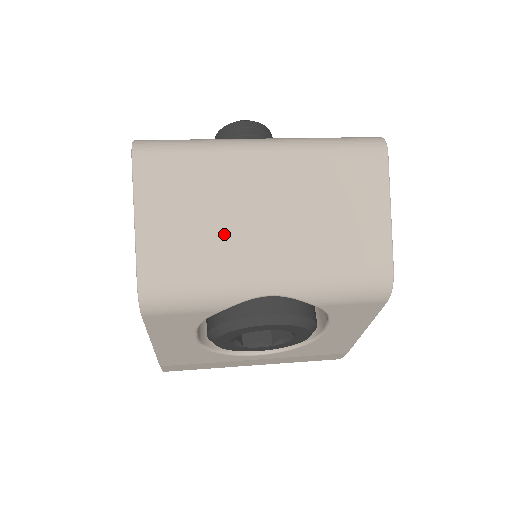
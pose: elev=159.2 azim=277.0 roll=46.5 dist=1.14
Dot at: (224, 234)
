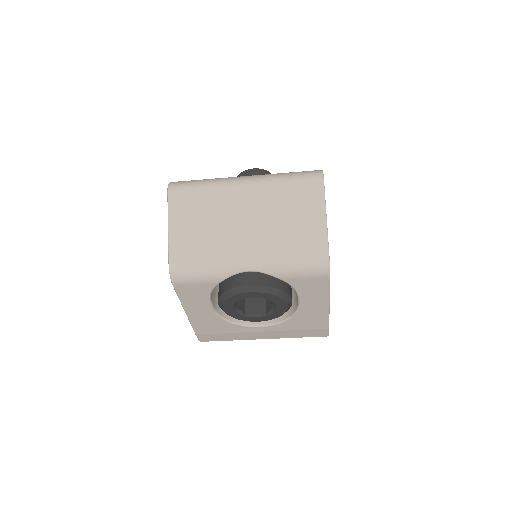
Dot at: (219, 233)
